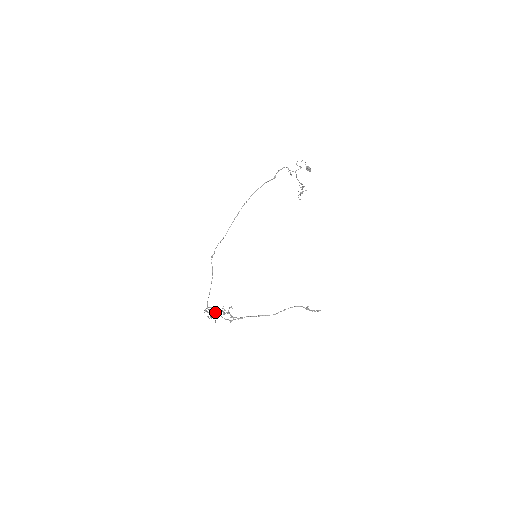
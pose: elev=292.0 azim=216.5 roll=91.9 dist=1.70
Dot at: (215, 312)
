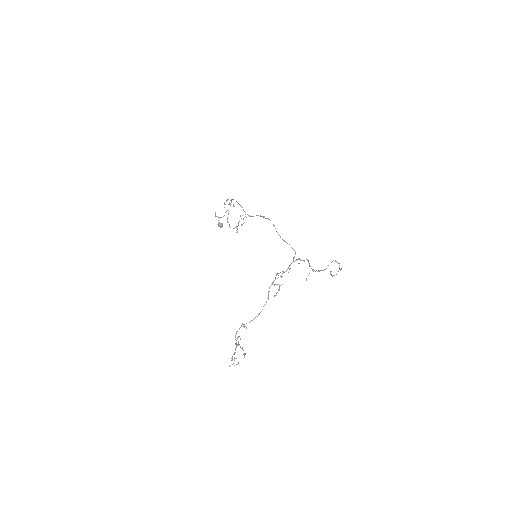
Dot at: (235, 337)
